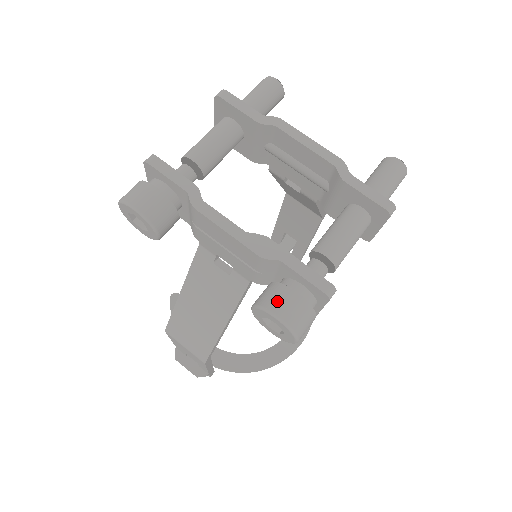
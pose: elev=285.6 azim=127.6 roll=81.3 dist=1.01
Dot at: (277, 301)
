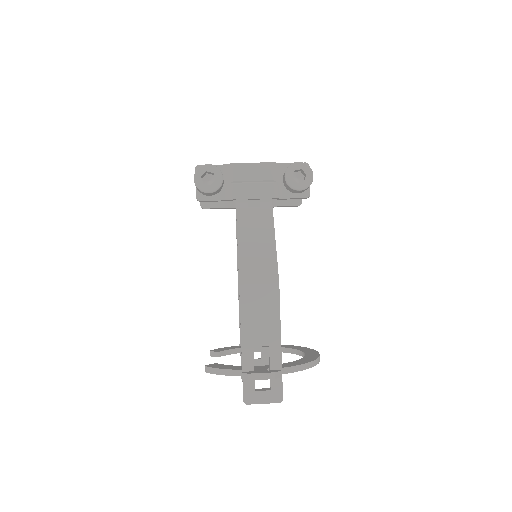
Dot at: occluded
